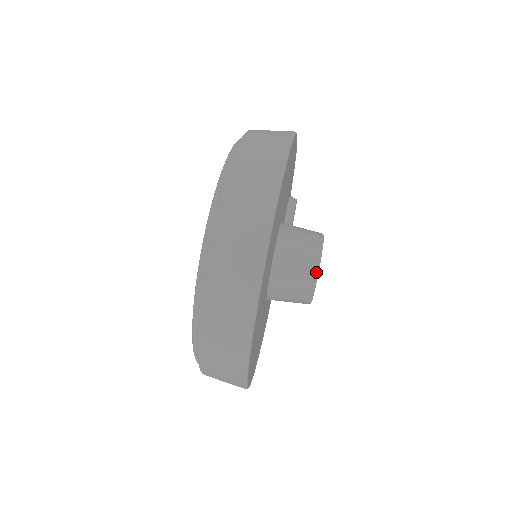
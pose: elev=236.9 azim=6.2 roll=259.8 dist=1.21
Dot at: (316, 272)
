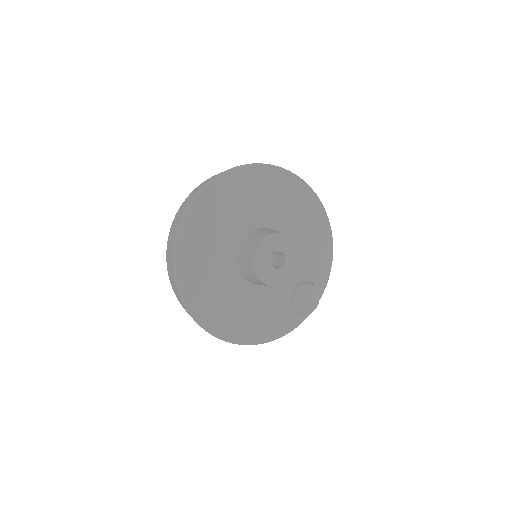
Dot at: (270, 234)
